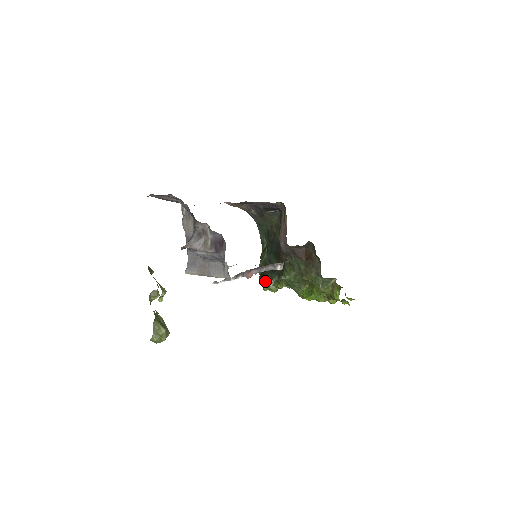
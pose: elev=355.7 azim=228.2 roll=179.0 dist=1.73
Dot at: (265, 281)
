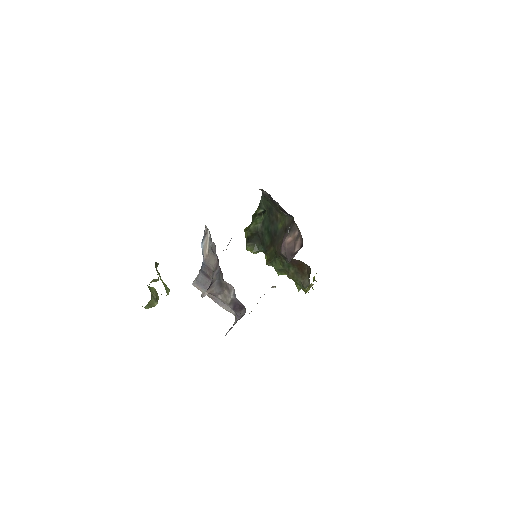
Dot at: (251, 248)
